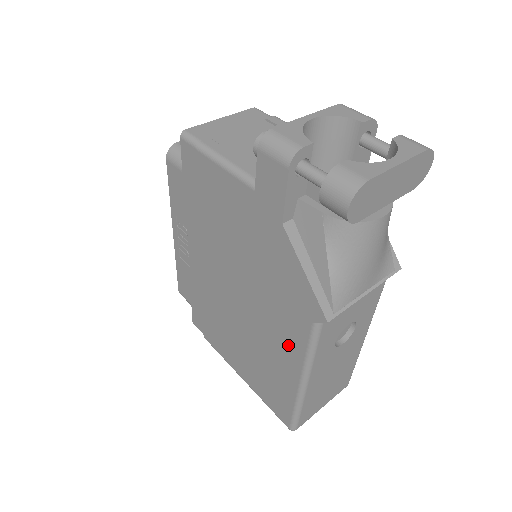
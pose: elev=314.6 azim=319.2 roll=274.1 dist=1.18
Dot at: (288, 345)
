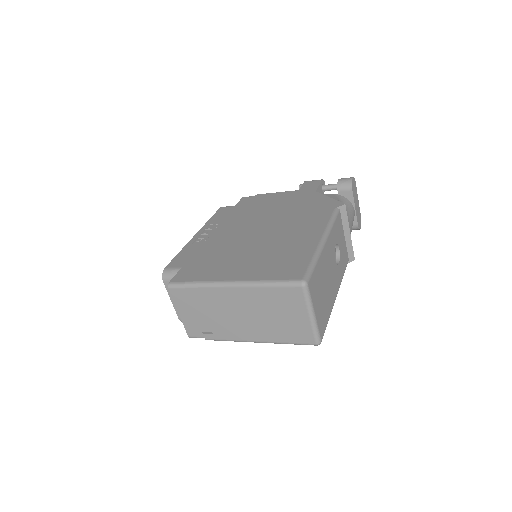
Dot at: (312, 227)
